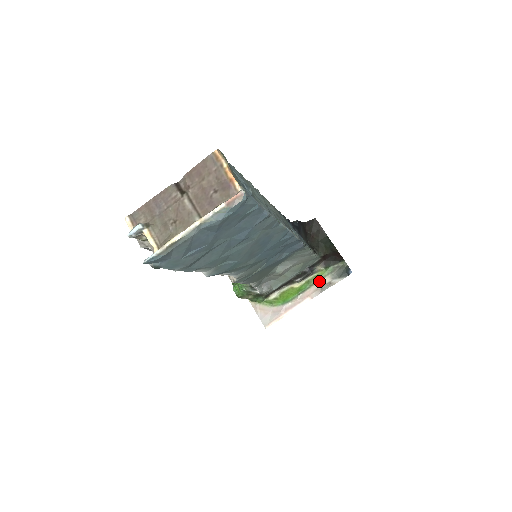
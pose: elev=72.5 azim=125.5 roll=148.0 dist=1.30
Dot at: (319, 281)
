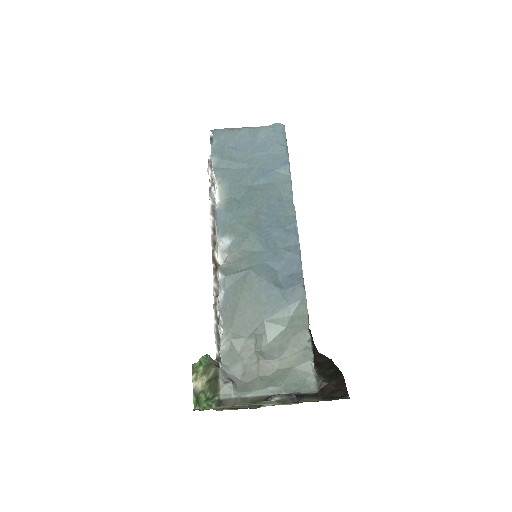
Dot at: occluded
